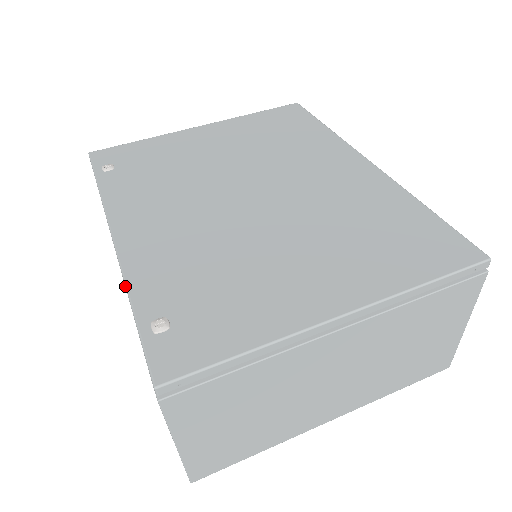
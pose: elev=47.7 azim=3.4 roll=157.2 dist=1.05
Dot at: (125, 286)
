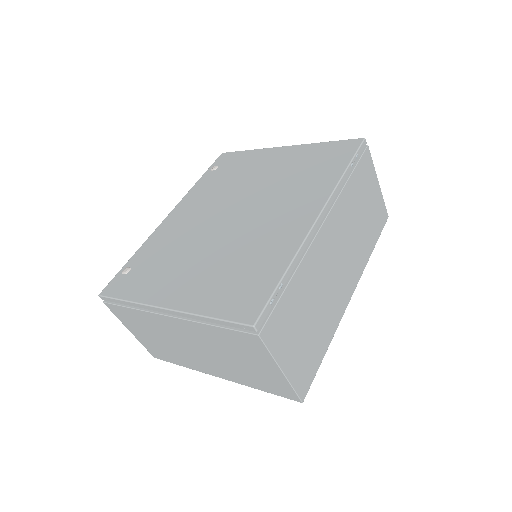
Dot at: (142, 245)
